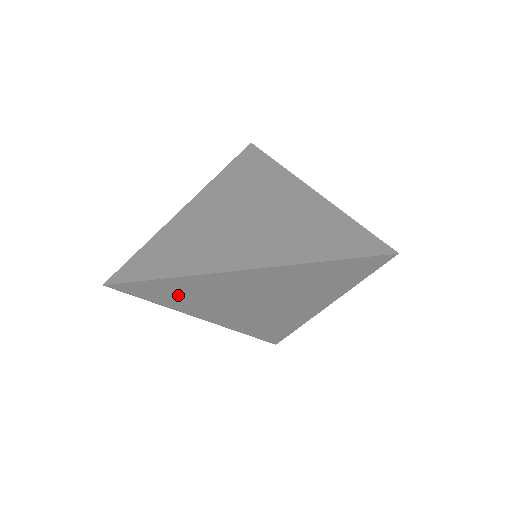
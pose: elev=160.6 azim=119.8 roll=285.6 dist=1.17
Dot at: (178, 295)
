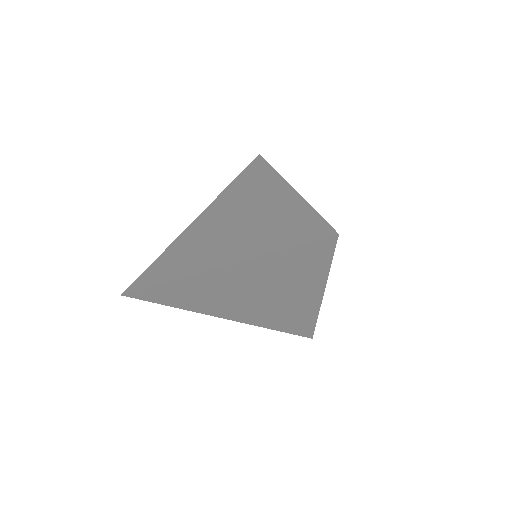
Dot at: (183, 298)
